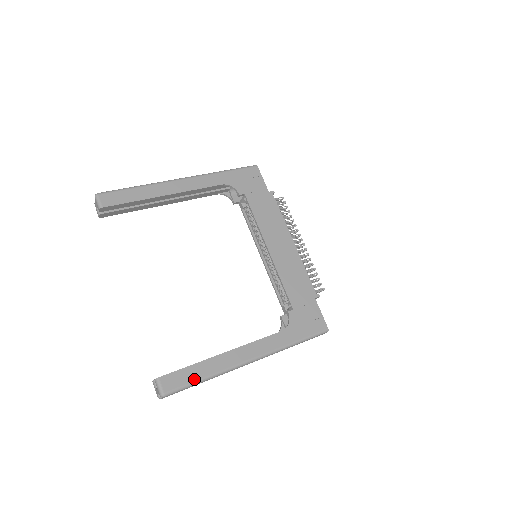
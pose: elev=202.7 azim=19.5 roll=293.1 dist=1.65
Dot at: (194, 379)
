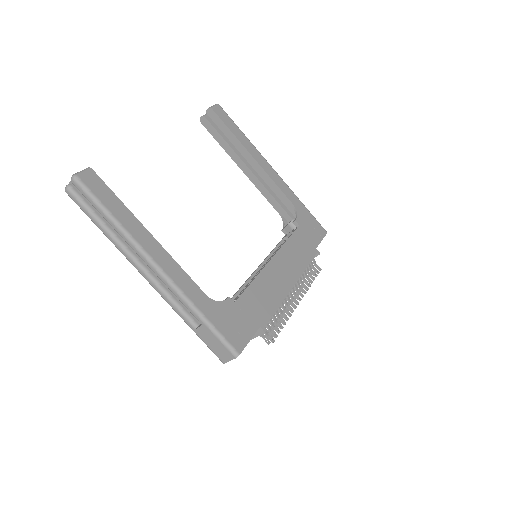
Dot at: (107, 205)
